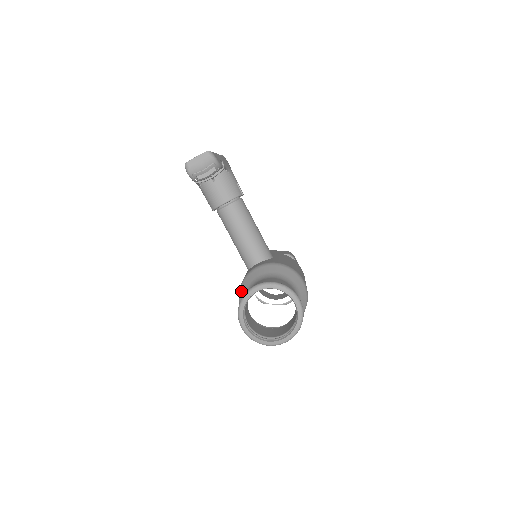
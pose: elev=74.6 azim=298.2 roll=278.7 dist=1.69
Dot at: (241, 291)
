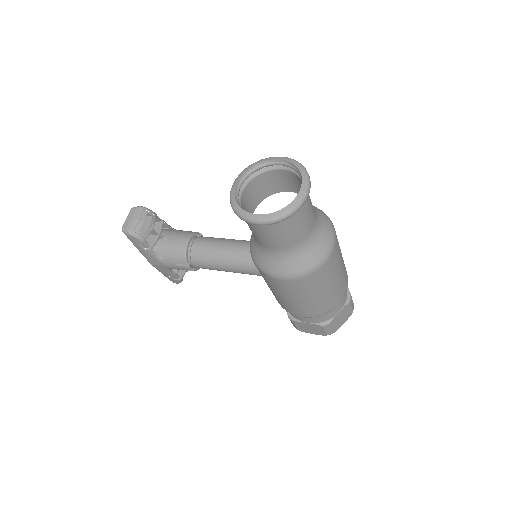
Dot at: (256, 260)
